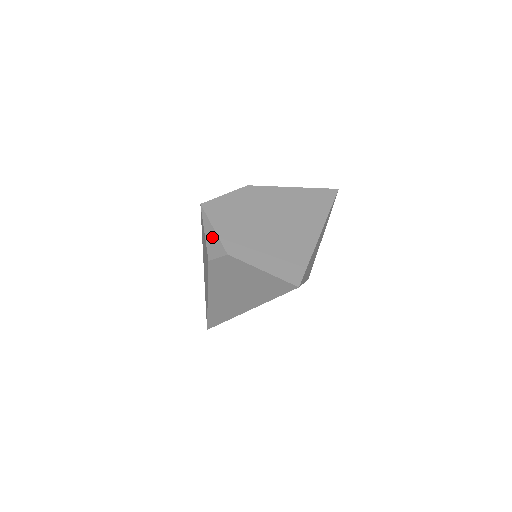
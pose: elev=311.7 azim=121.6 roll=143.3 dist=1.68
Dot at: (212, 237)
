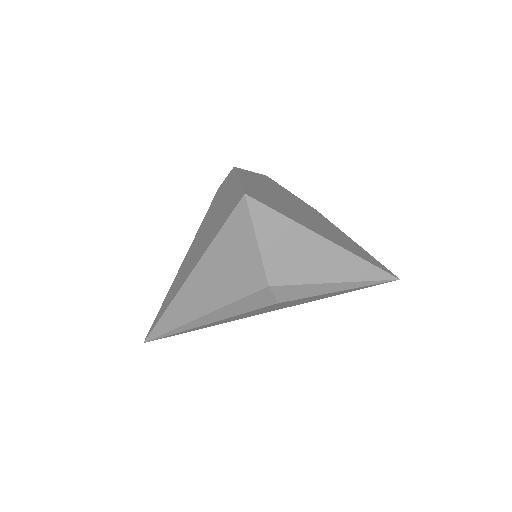
Dot at: occluded
